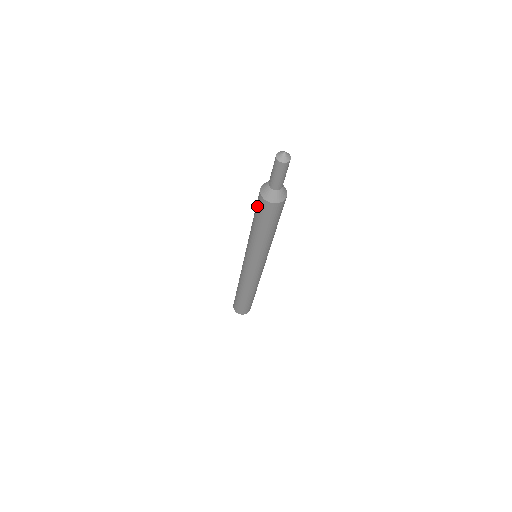
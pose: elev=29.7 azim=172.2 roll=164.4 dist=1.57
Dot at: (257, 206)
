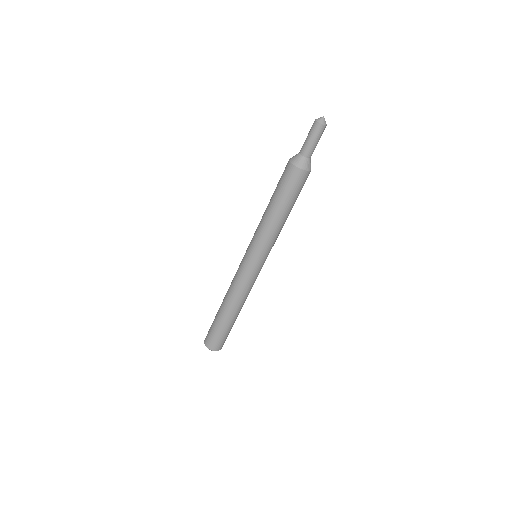
Dot at: occluded
